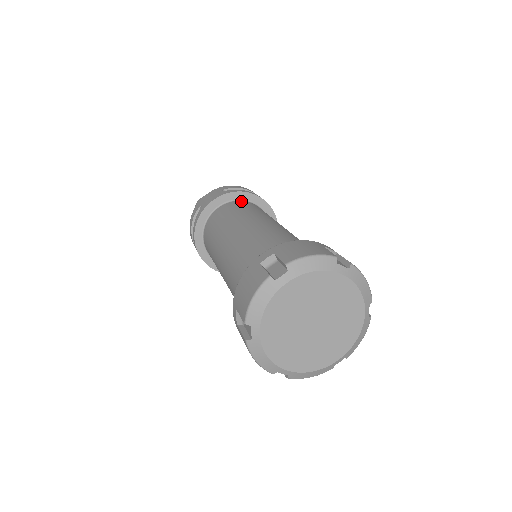
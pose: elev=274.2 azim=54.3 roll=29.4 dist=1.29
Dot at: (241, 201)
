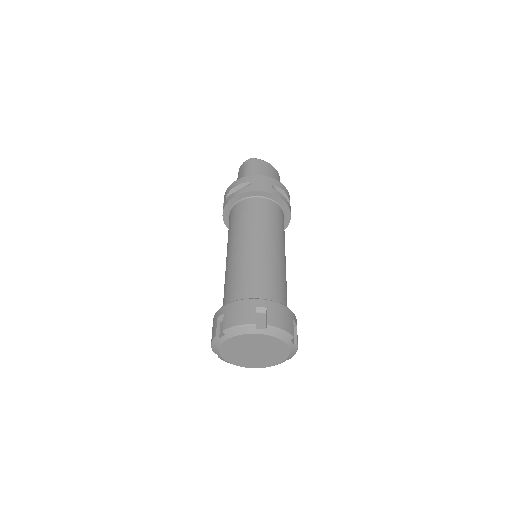
Dot at: (277, 205)
